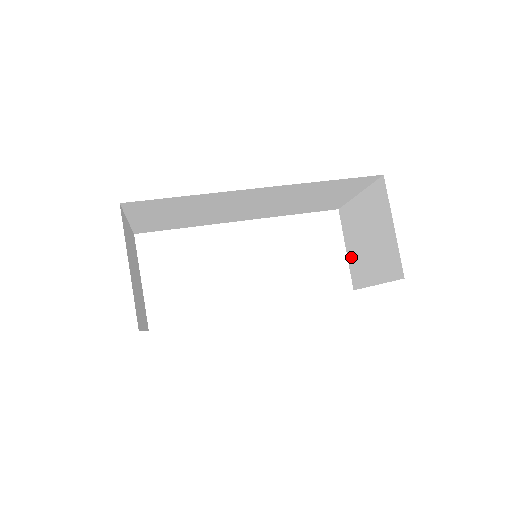
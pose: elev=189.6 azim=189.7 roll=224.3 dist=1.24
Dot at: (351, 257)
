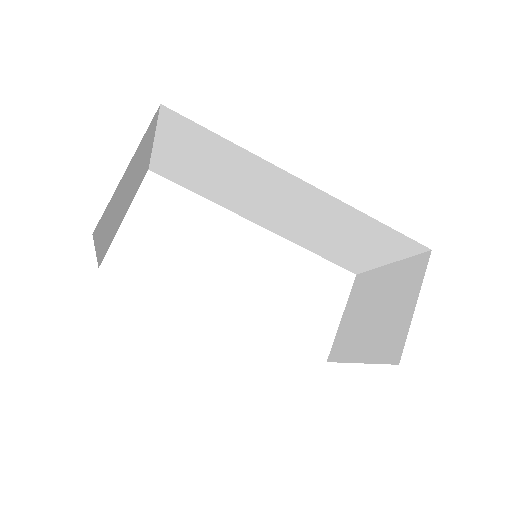
Dot at: (344, 326)
